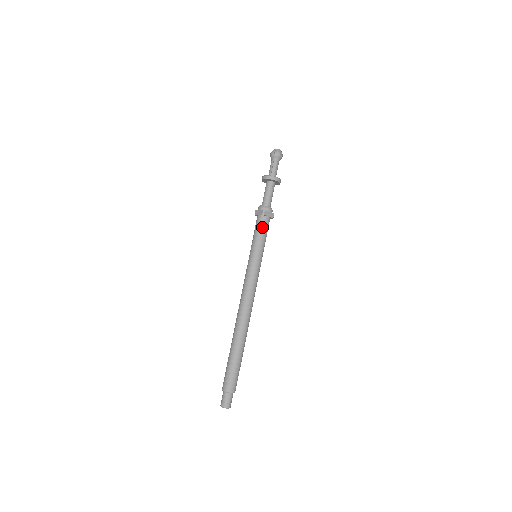
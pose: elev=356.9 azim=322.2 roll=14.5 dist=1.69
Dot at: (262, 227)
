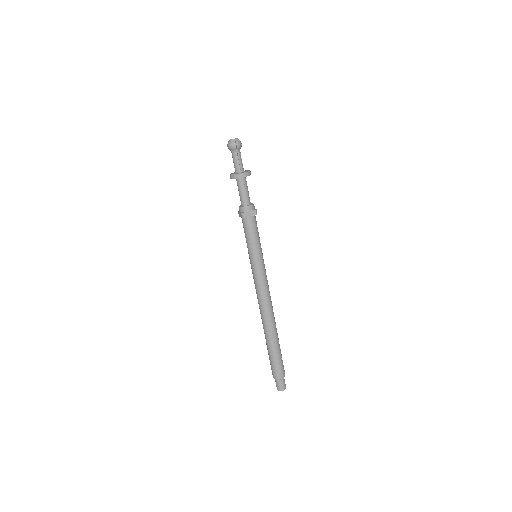
Dot at: (248, 229)
